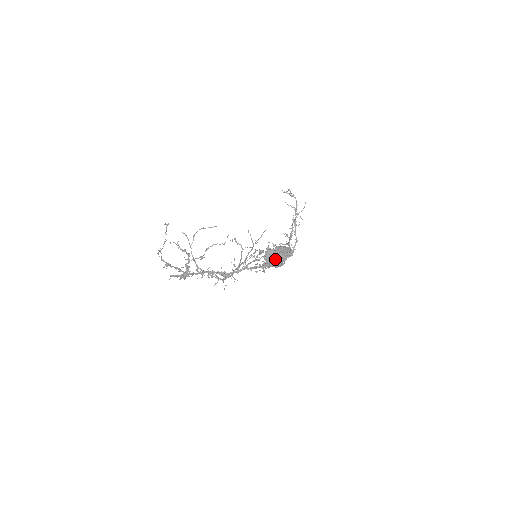
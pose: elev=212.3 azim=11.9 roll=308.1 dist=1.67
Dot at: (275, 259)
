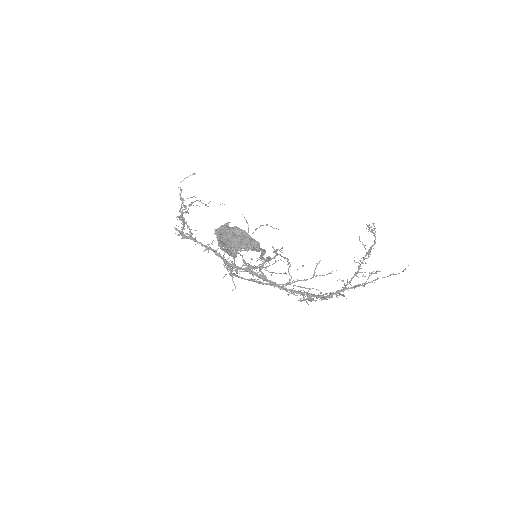
Dot at: (227, 240)
